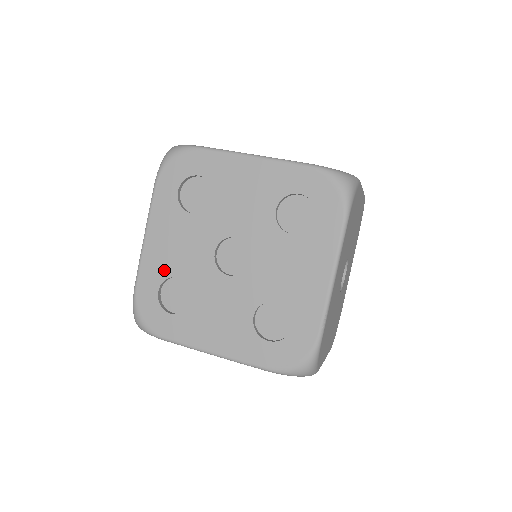
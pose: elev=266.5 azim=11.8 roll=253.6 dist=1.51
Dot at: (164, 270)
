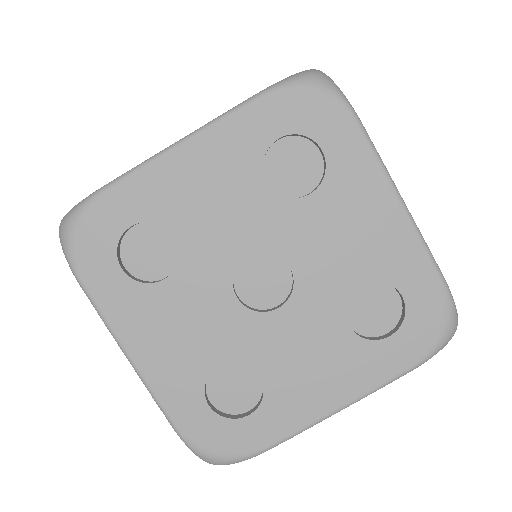
Dot at: (165, 210)
